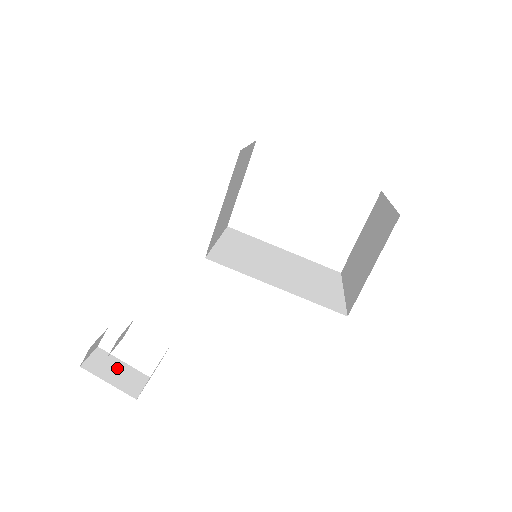
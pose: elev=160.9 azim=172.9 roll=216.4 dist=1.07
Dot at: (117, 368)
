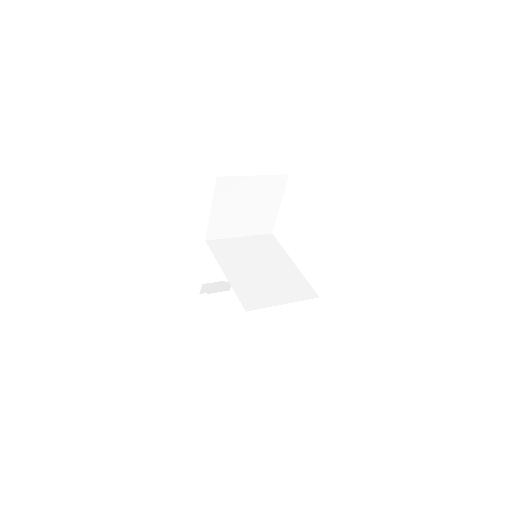
Dot at: (220, 307)
